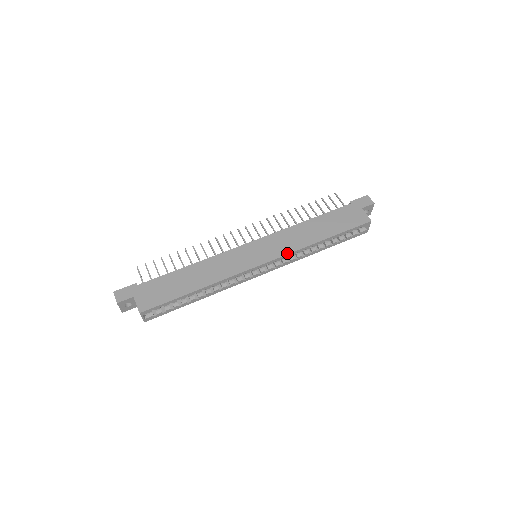
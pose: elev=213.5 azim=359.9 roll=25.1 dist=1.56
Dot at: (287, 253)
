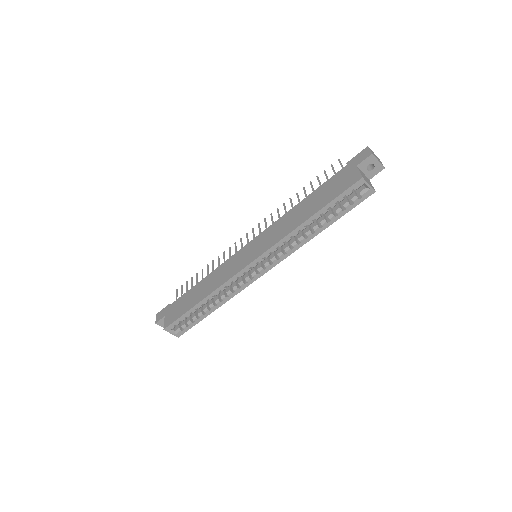
Dot at: (272, 245)
